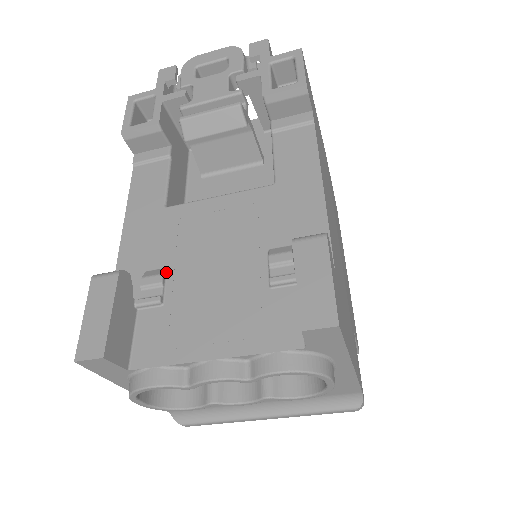
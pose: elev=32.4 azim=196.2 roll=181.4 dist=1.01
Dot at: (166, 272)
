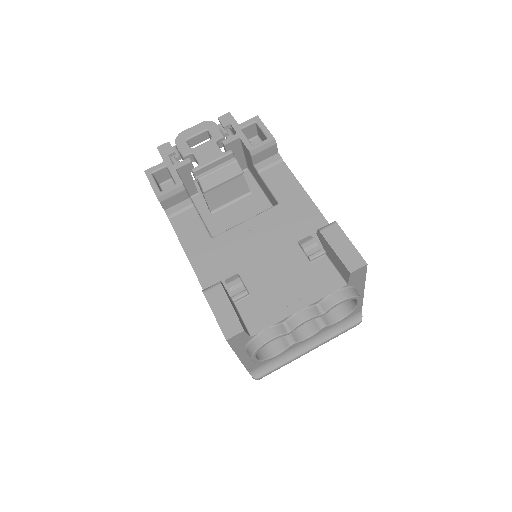
Dot at: (239, 276)
